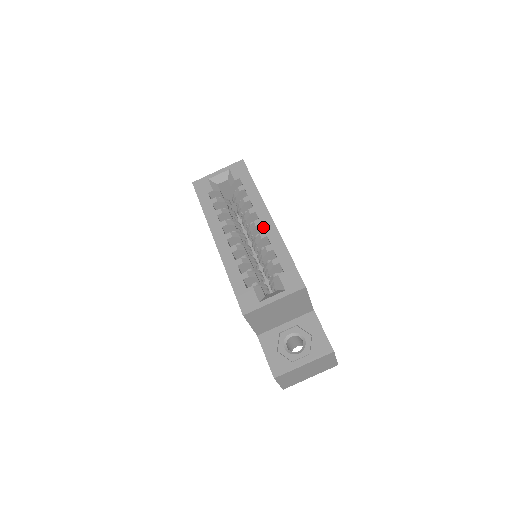
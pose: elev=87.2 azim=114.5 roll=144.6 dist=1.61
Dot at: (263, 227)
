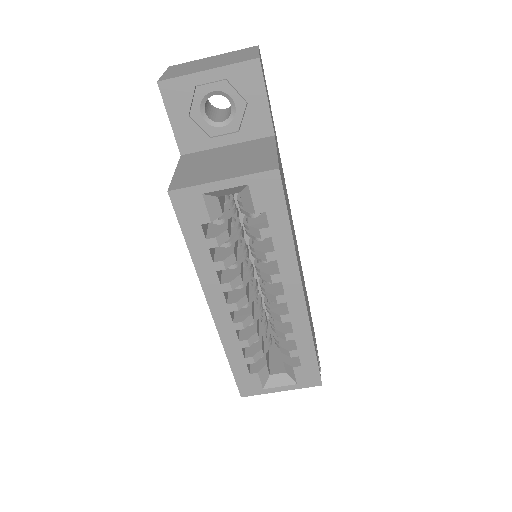
Dot at: (288, 308)
